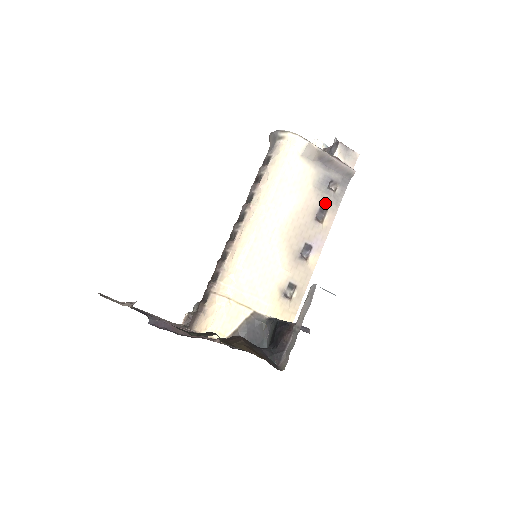
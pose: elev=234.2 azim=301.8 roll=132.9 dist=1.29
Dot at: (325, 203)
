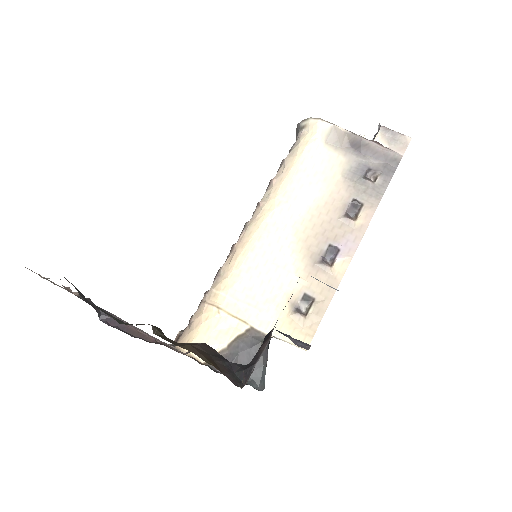
Dot at: (359, 196)
